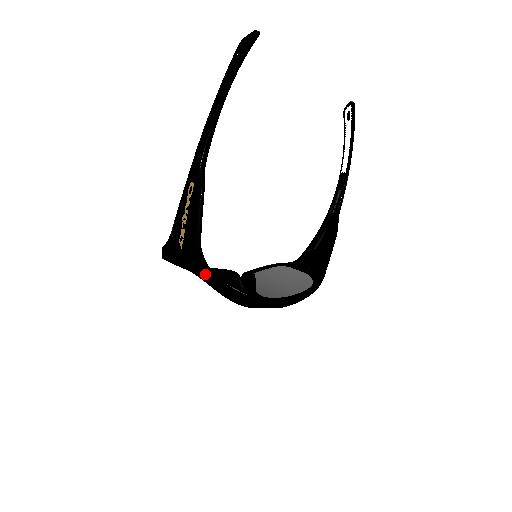
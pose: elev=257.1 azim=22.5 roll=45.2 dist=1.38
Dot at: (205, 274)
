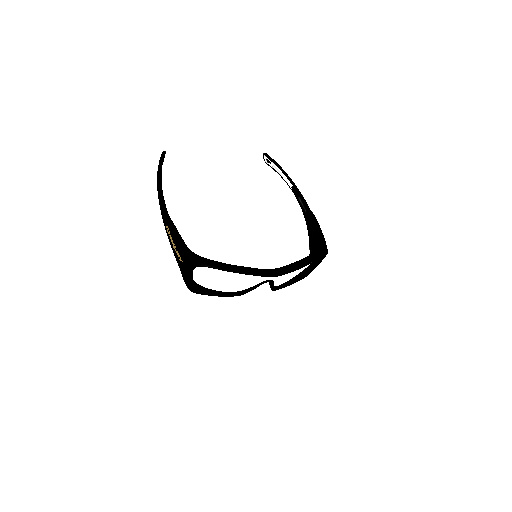
Dot at: (202, 262)
